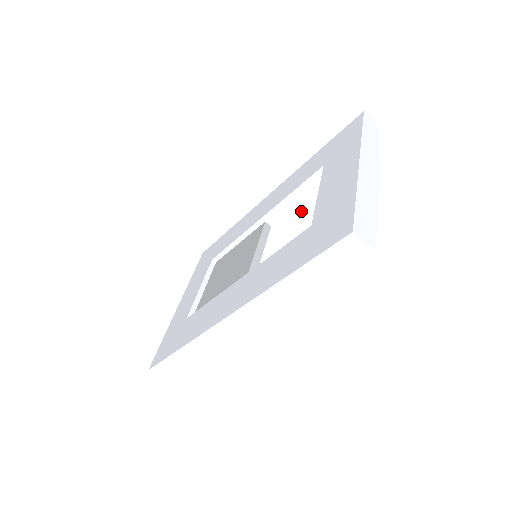
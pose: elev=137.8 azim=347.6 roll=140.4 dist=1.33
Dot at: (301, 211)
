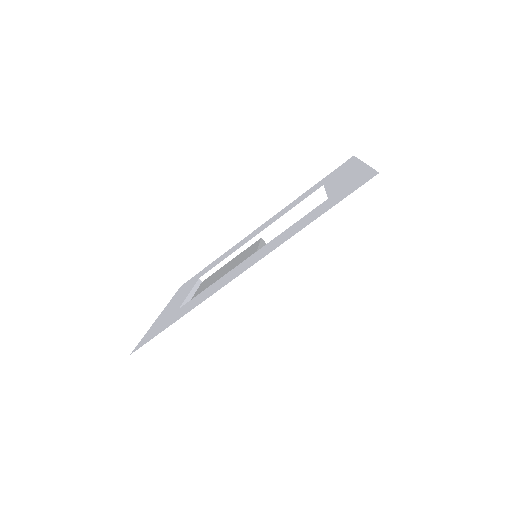
Dot at: occluded
